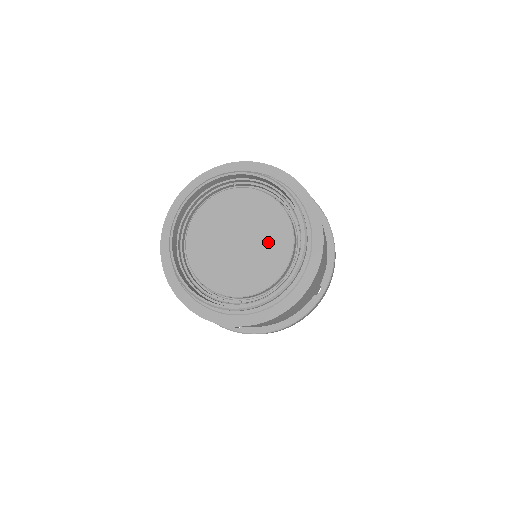
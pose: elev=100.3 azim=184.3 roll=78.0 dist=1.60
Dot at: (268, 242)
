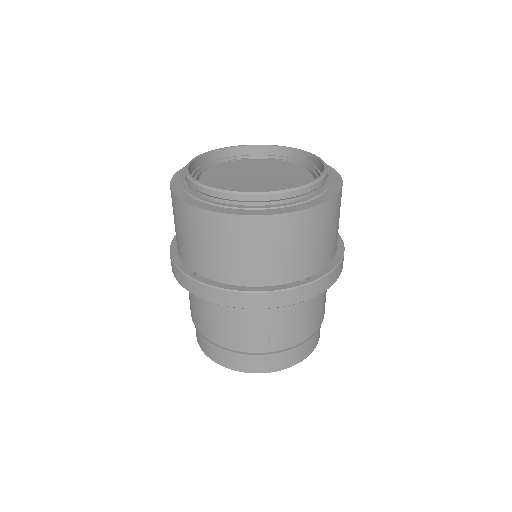
Dot at: (283, 183)
